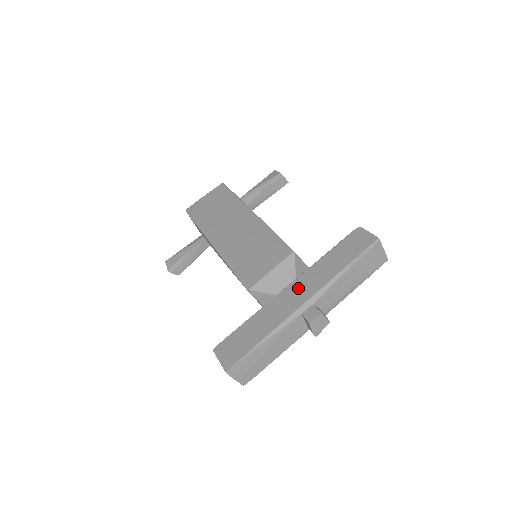
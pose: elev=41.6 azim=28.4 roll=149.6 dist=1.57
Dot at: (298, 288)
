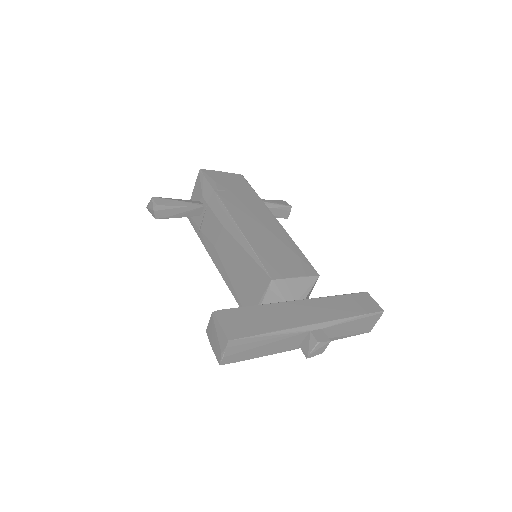
Dot at: (312, 307)
